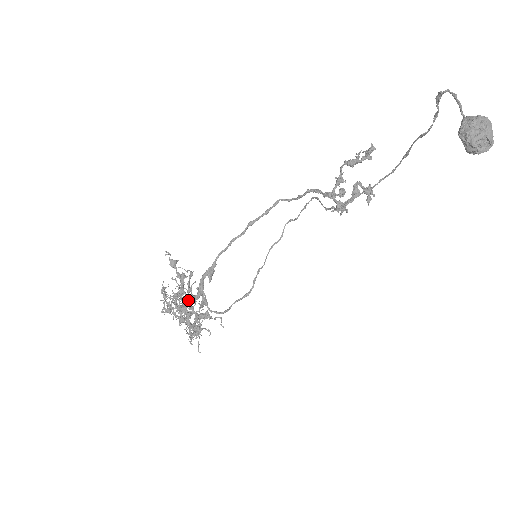
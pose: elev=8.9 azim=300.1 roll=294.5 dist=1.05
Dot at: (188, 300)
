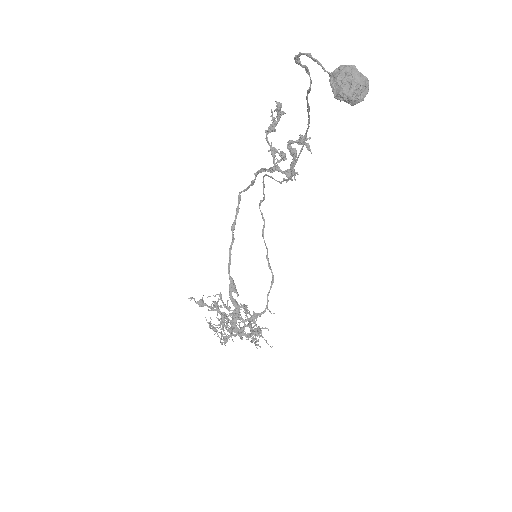
Dot at: (233, 321)
